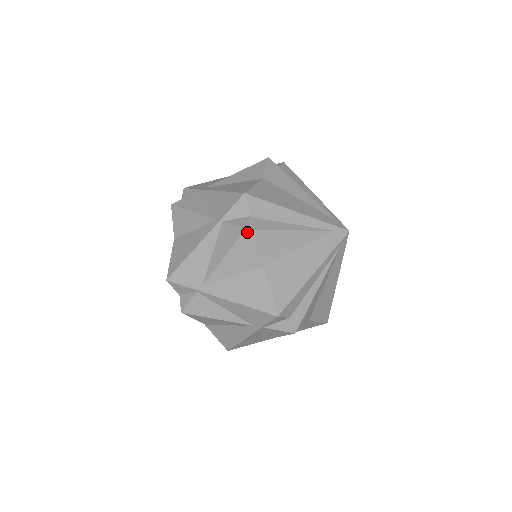
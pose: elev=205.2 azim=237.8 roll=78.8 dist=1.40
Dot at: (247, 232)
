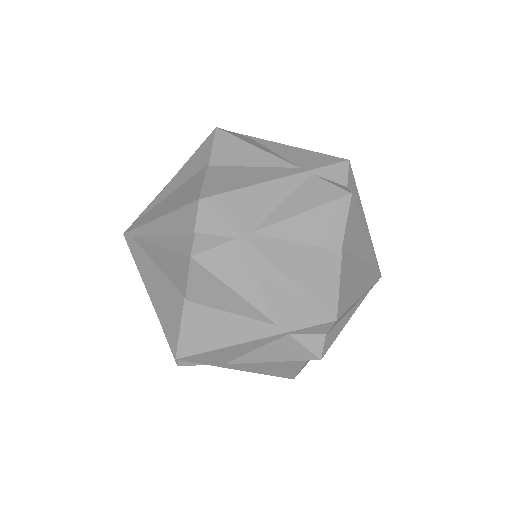
Dot at: (351, 197)
